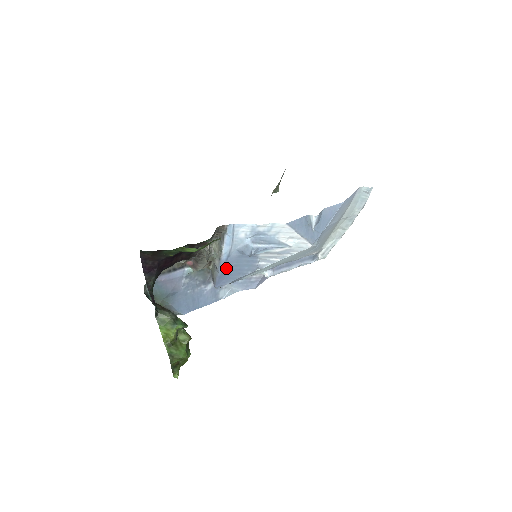
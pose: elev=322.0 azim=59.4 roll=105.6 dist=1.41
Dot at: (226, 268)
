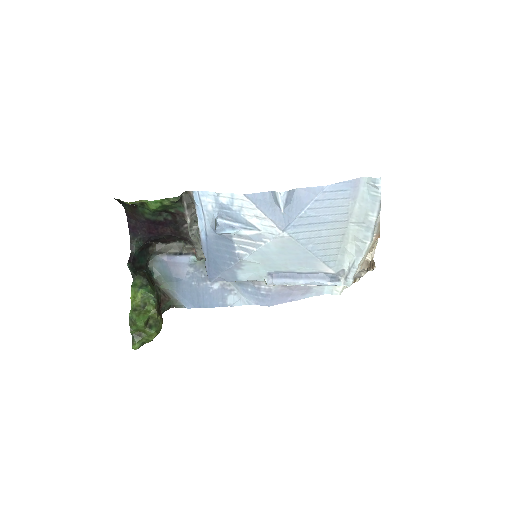
Dot at: (210, 253)
